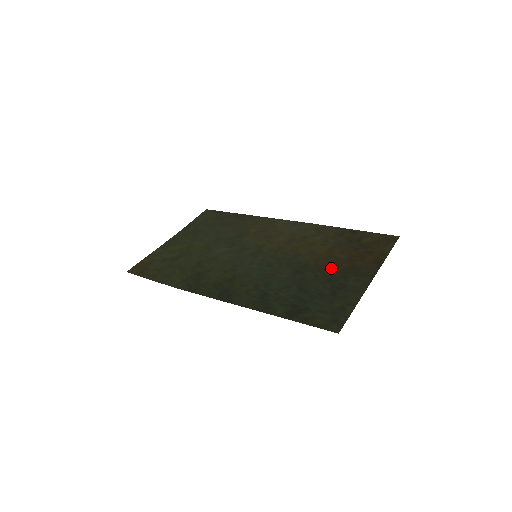
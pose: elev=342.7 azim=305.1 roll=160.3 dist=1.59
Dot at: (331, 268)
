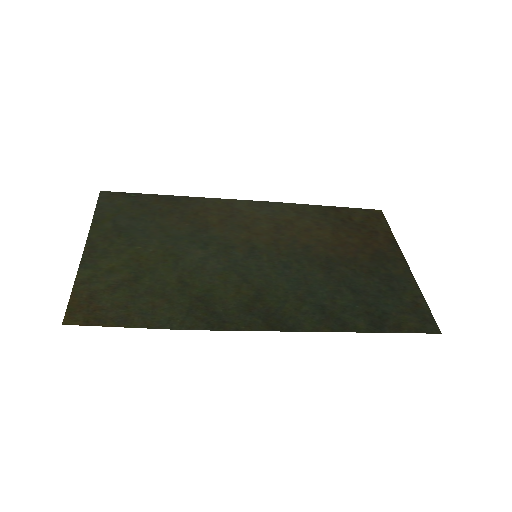
Dot at: (358, 257)
